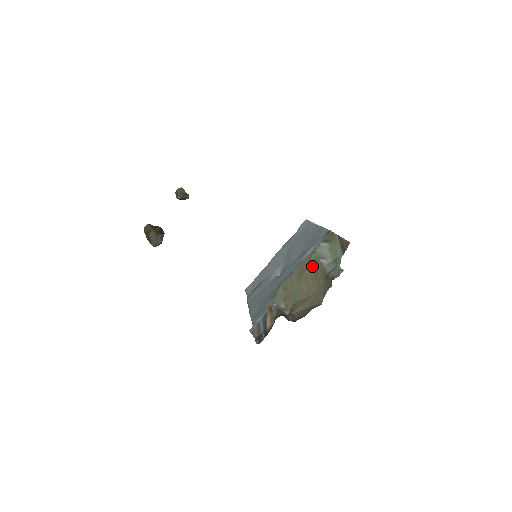
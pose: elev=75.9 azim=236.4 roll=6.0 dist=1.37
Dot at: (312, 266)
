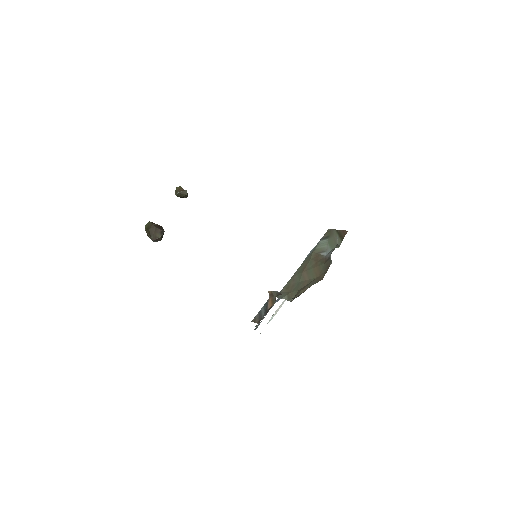
Dot at: (313, 259)
